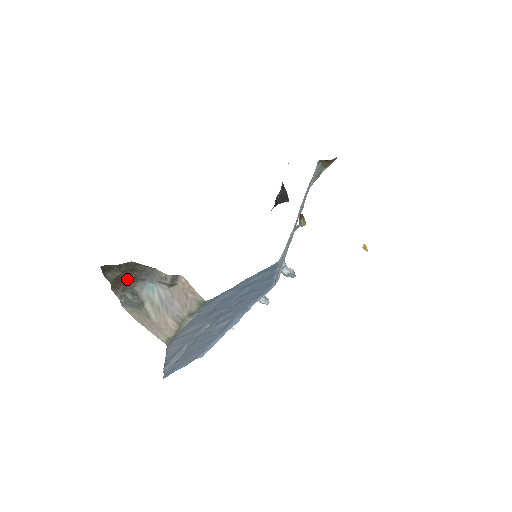
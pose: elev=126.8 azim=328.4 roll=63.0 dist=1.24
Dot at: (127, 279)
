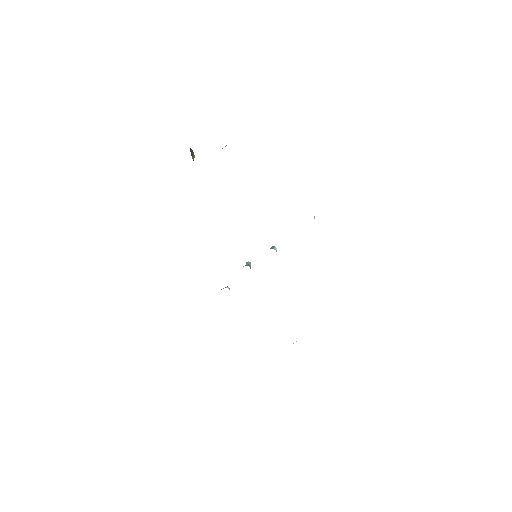
Dot at: occluded
